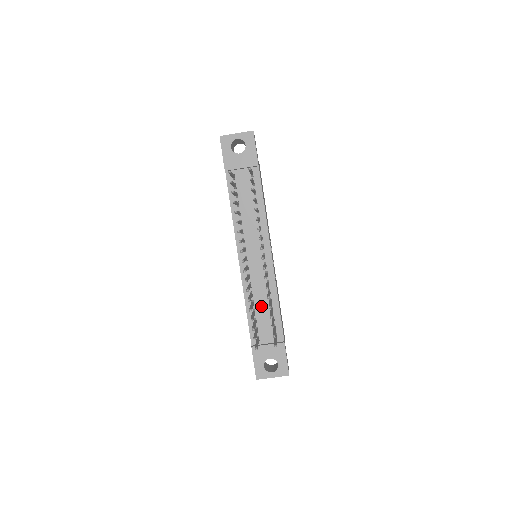
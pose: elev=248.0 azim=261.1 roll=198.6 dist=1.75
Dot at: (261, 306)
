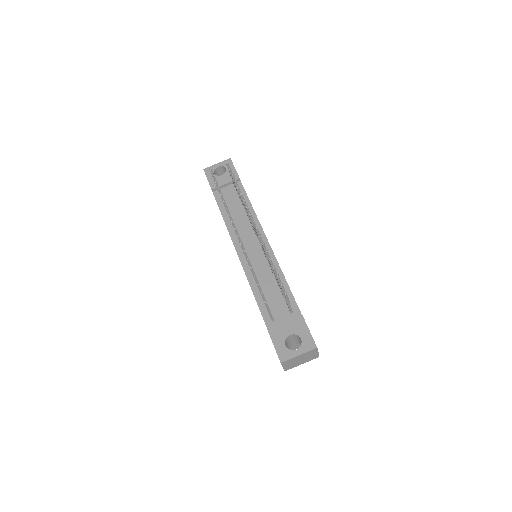
Dot at: (268, 288)
